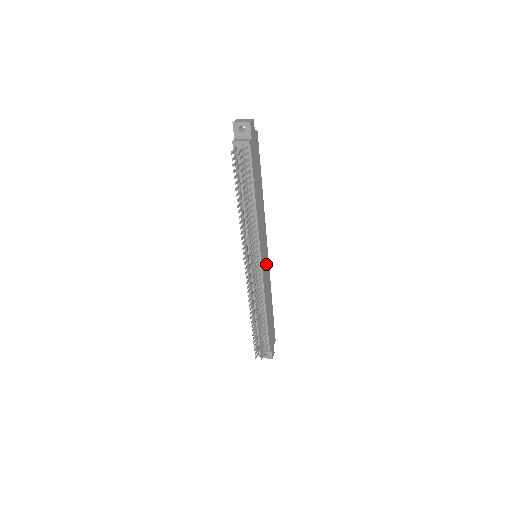
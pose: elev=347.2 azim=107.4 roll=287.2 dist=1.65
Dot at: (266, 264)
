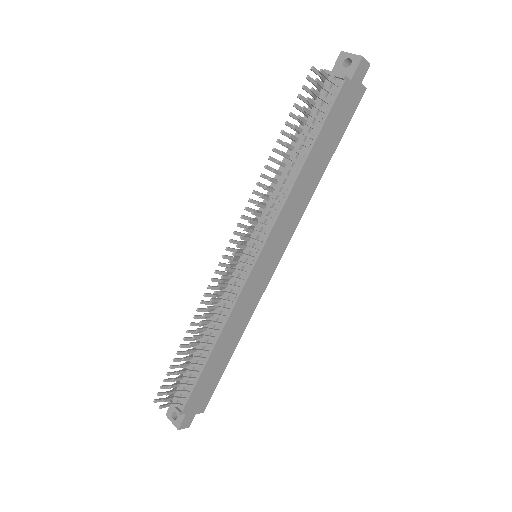
Dot at: (262, 280)
